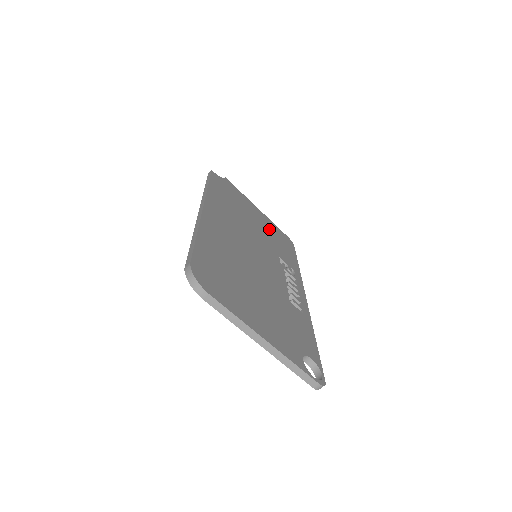
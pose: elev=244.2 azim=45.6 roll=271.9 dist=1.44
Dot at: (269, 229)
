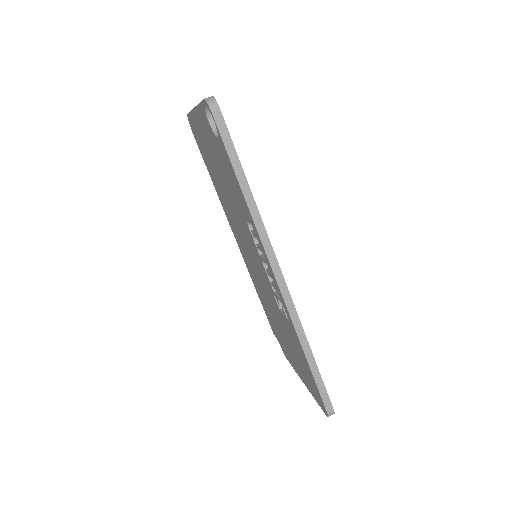
Dot at: occluded
